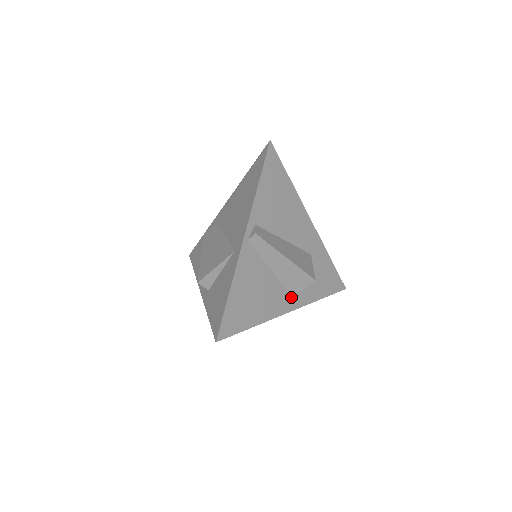
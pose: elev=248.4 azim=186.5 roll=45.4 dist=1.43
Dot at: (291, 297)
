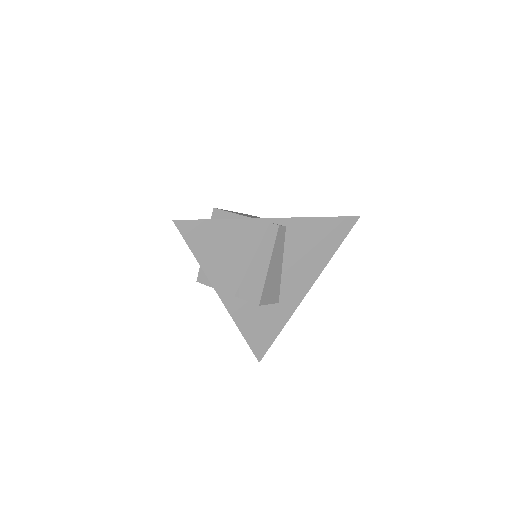
Dot at: (234, 294)
